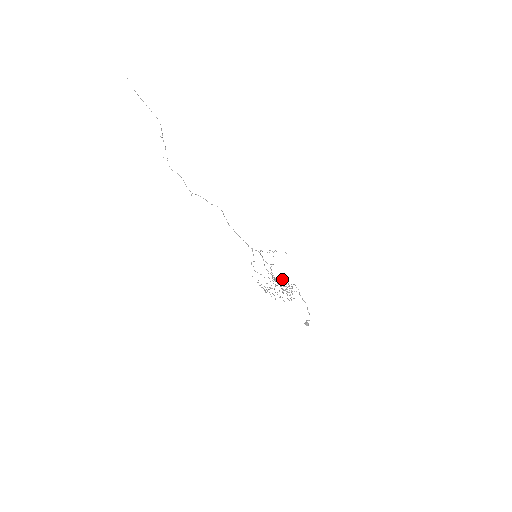
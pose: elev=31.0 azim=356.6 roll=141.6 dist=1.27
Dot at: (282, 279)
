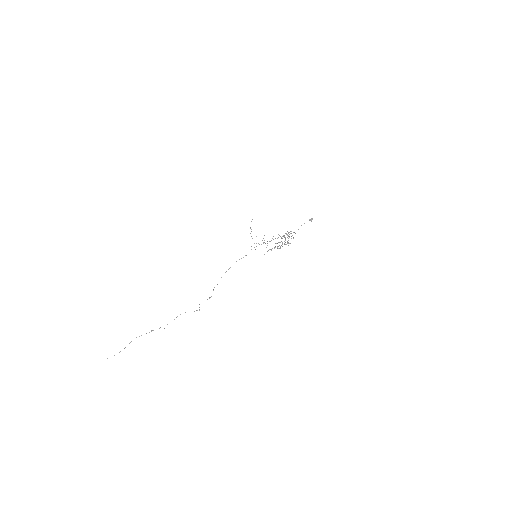
Dot at: occluded
